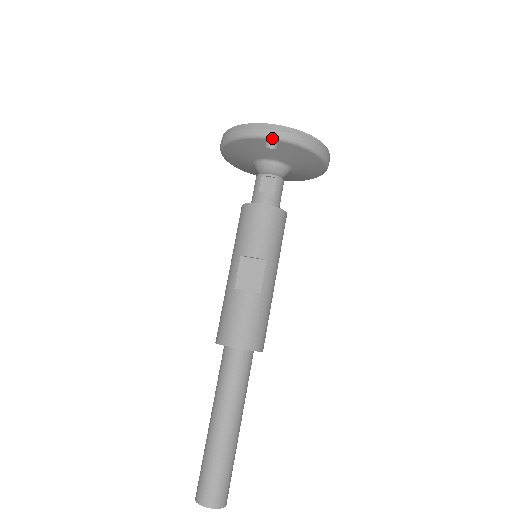
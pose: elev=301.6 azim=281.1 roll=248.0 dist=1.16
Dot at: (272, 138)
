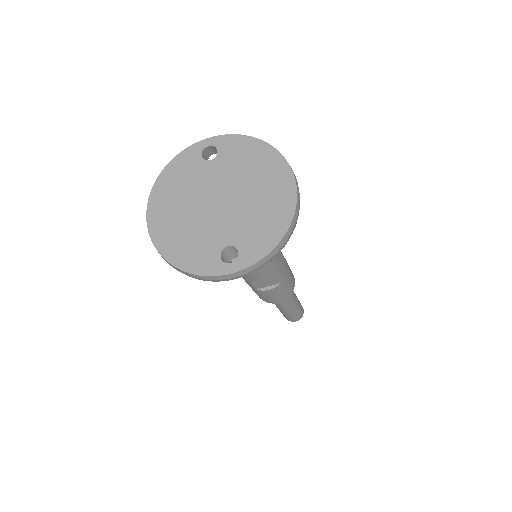
Dot at: (239, 277)
